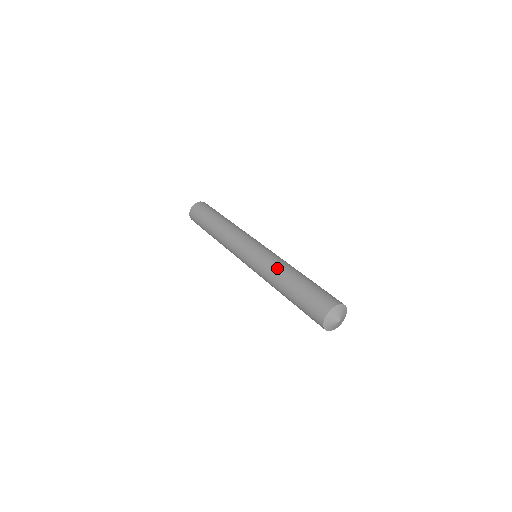
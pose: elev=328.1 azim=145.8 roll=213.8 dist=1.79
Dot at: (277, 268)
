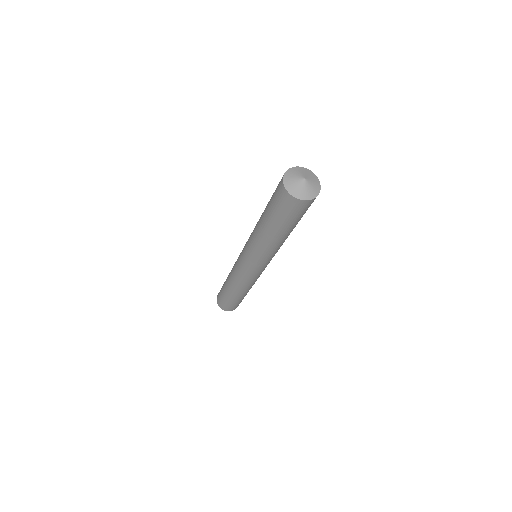
Dot at: (256, 224)
